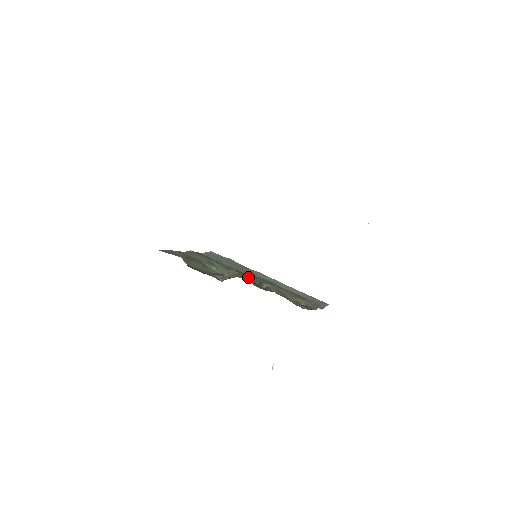
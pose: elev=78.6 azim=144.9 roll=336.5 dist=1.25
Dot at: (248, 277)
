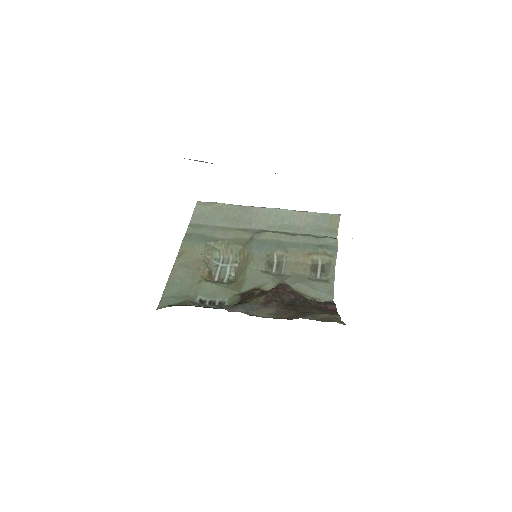
Dot at: (255, 257)
